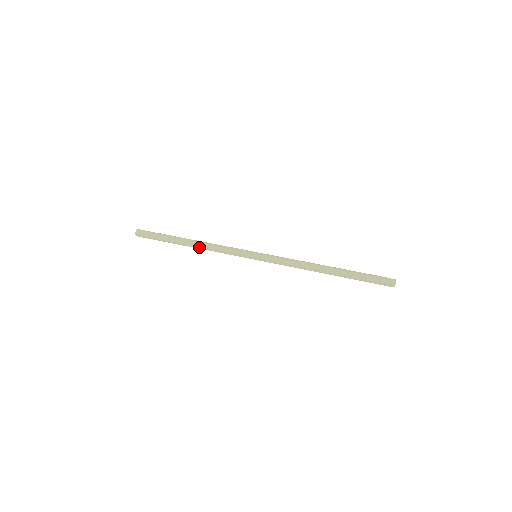
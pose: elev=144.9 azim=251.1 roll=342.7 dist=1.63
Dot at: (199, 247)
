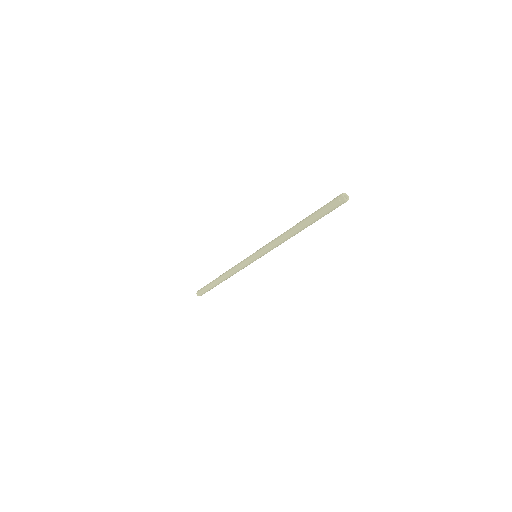
Dot at: (225, 275)
